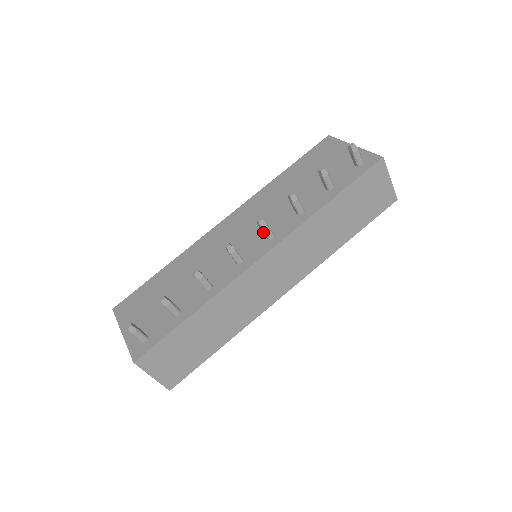
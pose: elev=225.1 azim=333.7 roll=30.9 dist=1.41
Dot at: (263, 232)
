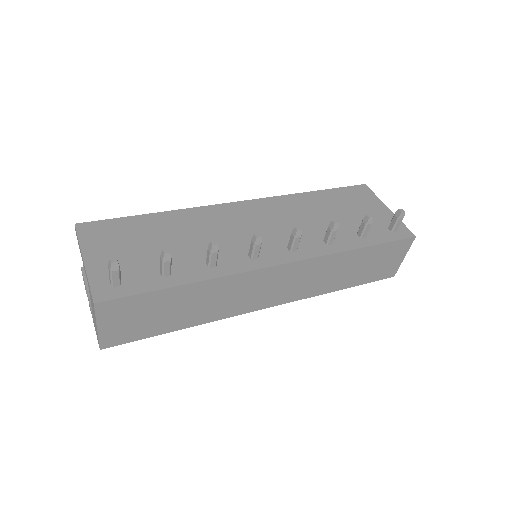
Dot at: (292, 241)
